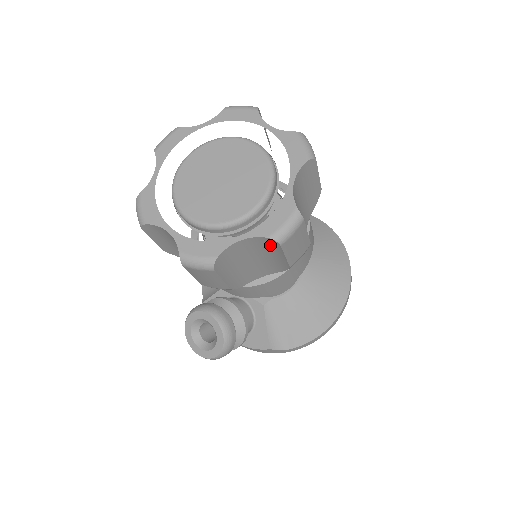
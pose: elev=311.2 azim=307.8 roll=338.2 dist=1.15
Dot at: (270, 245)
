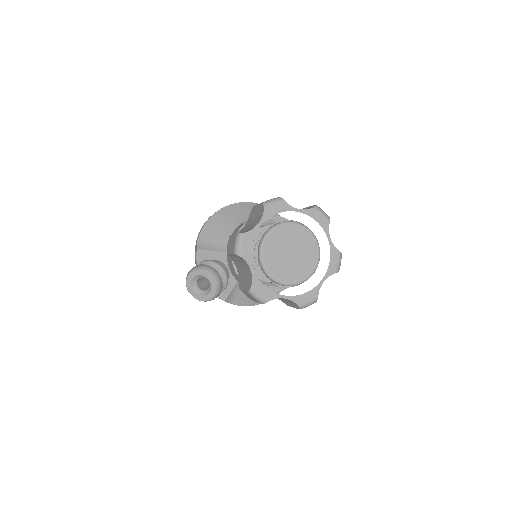
Dot at: (293, 303)
